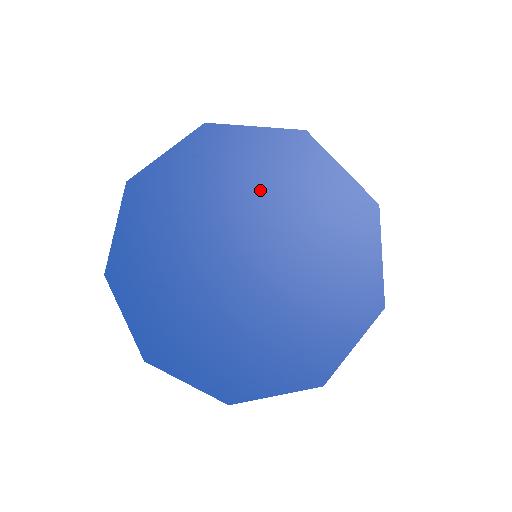
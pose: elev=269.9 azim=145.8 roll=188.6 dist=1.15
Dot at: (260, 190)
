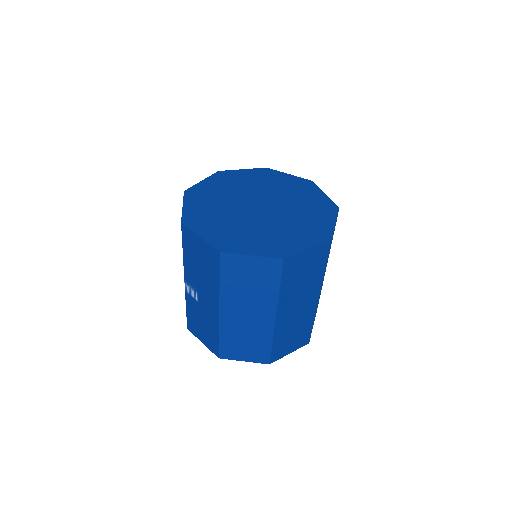
Dot at: (300, 202)
